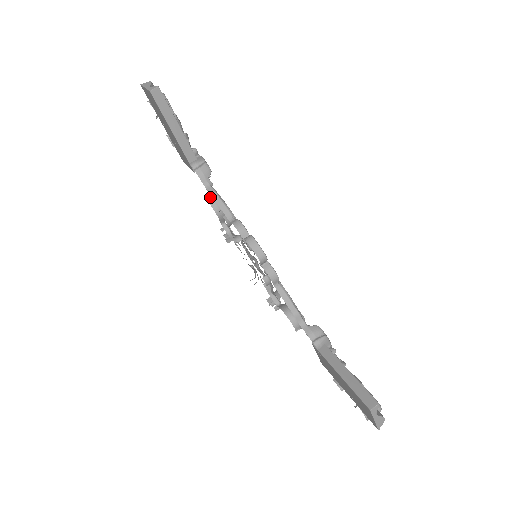
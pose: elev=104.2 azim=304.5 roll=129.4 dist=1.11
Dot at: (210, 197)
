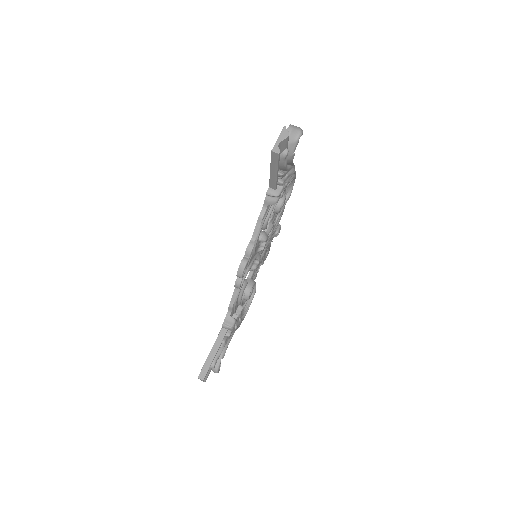
Dot at: occluded
